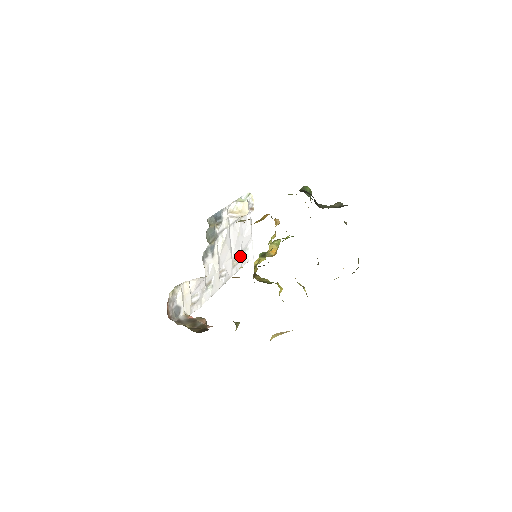
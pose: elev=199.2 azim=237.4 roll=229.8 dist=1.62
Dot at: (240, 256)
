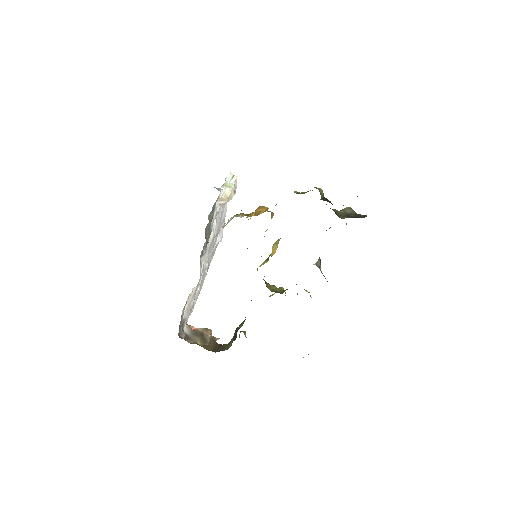
Dot at: (217, 242)
